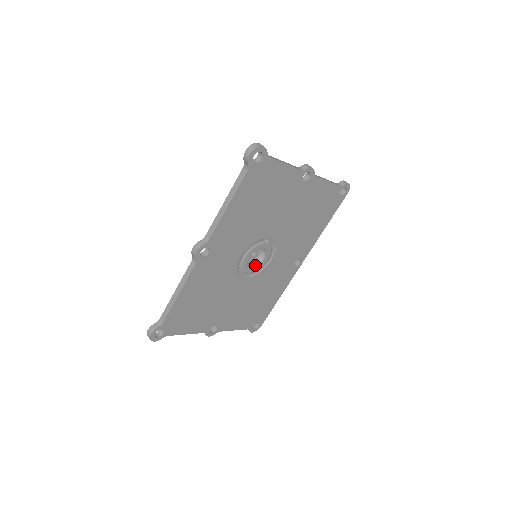
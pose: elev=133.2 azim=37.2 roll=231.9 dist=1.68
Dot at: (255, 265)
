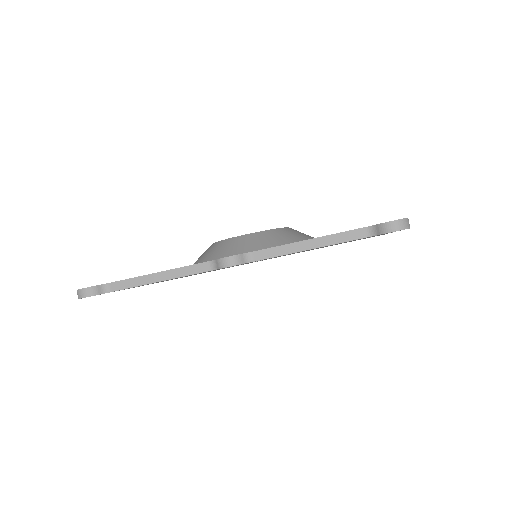
Dot at: occluded
